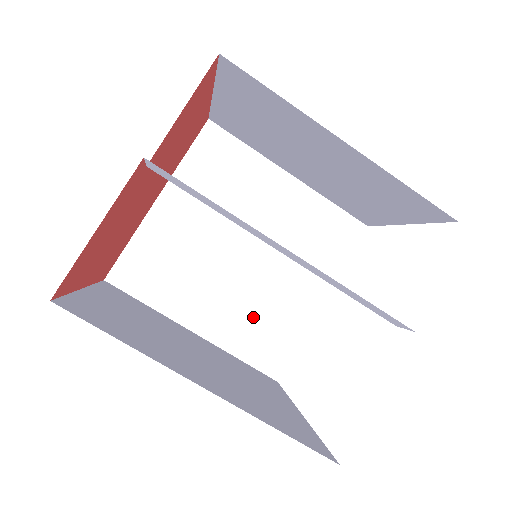
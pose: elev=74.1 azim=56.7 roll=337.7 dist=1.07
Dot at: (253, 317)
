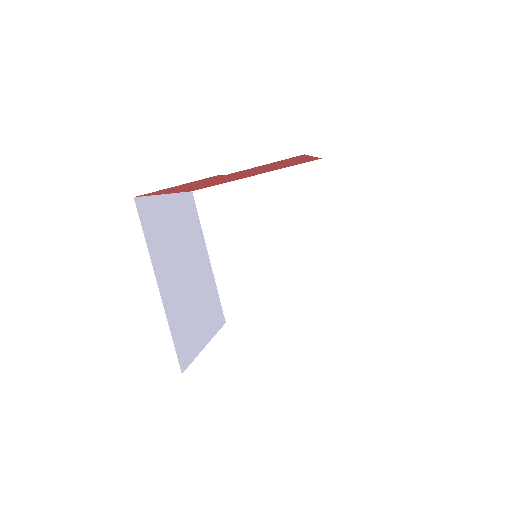
Dot at: (244, 281)
